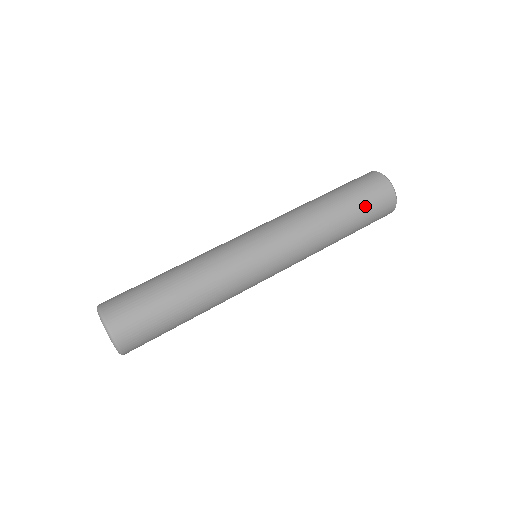
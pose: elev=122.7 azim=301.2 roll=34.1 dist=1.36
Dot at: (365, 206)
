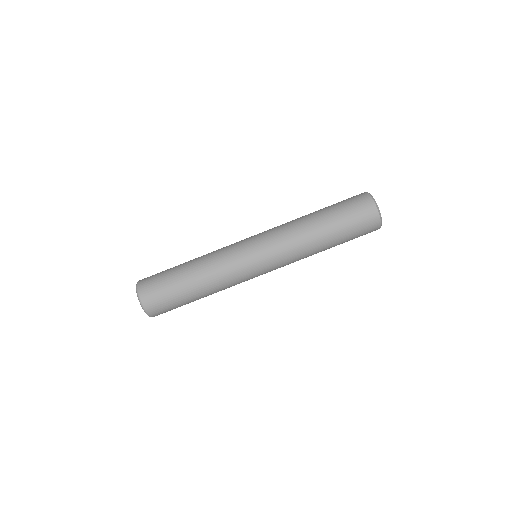
Dot at: (350, 229)
